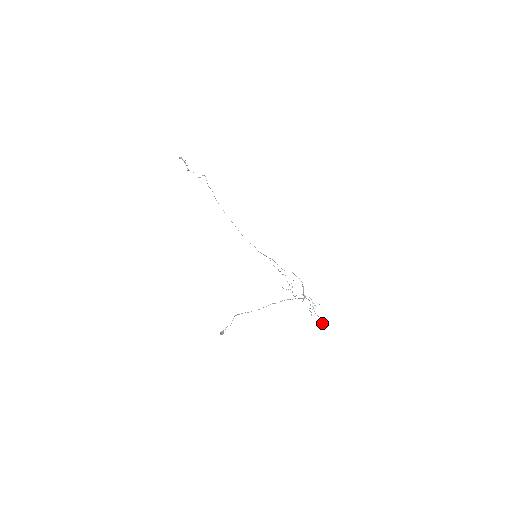
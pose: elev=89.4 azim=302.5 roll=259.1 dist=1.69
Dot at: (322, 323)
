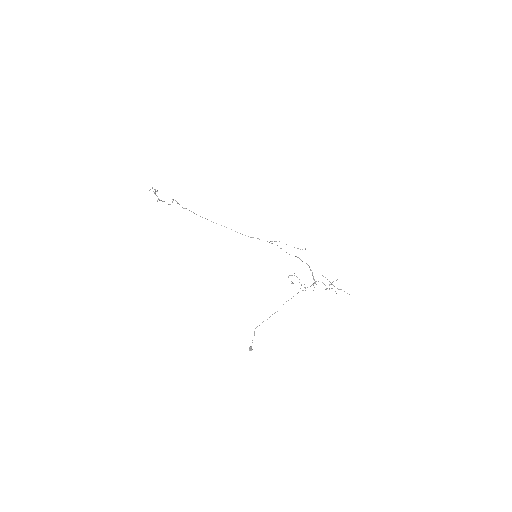
Dot at: (349, 294)
